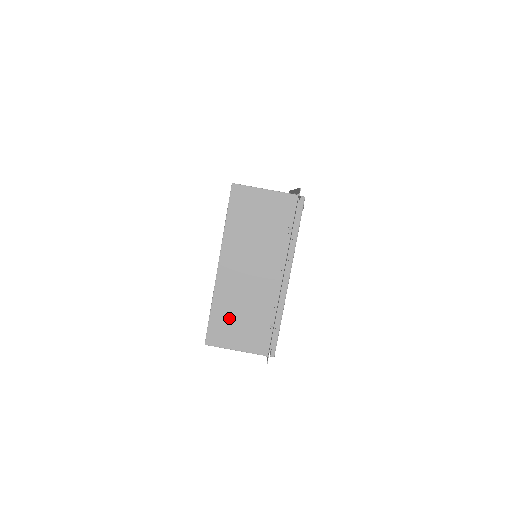
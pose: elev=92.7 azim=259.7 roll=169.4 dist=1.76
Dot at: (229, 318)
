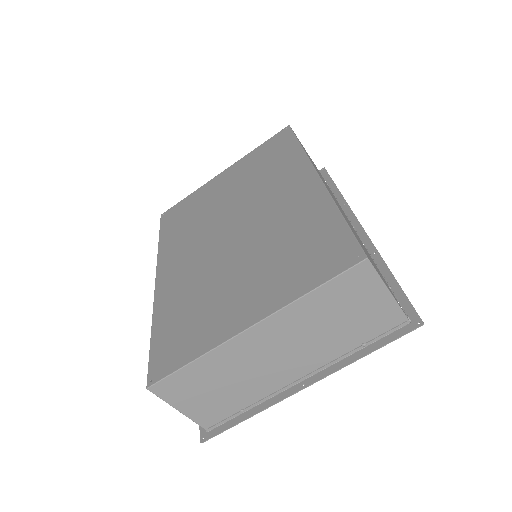
Dot at: (204, 381)
